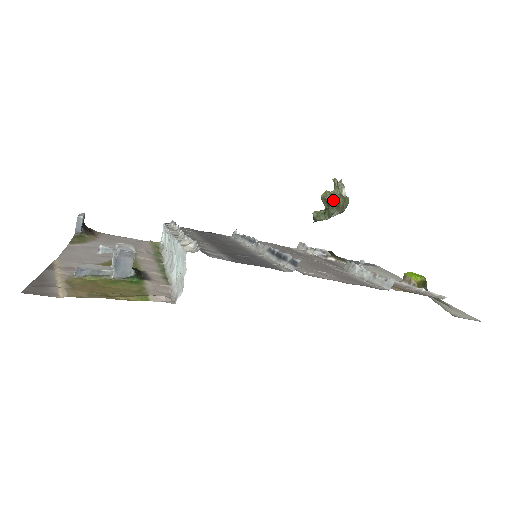
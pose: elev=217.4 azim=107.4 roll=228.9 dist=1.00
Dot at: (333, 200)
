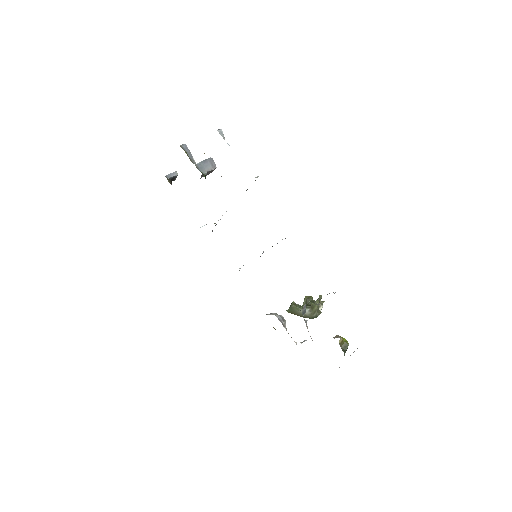
Dot at: (312, 303)
